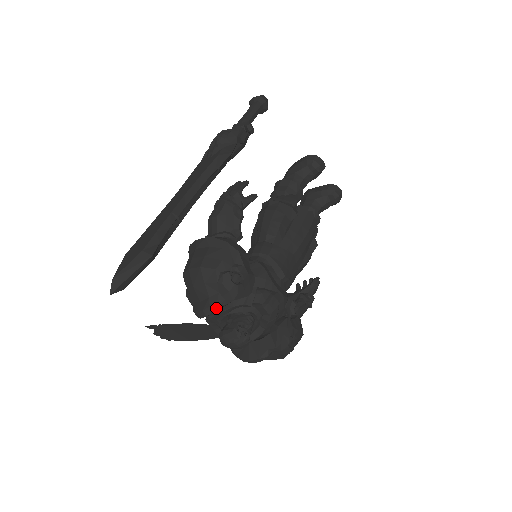
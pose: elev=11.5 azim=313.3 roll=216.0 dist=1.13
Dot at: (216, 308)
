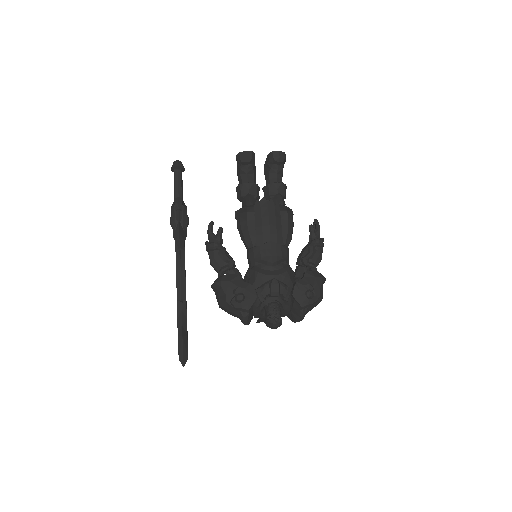
Dot at: (246, 319)
